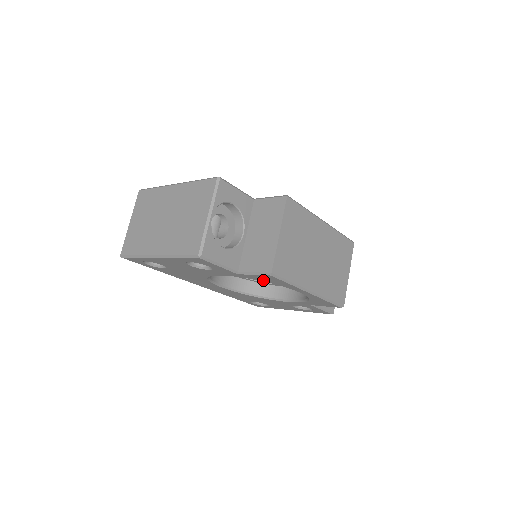
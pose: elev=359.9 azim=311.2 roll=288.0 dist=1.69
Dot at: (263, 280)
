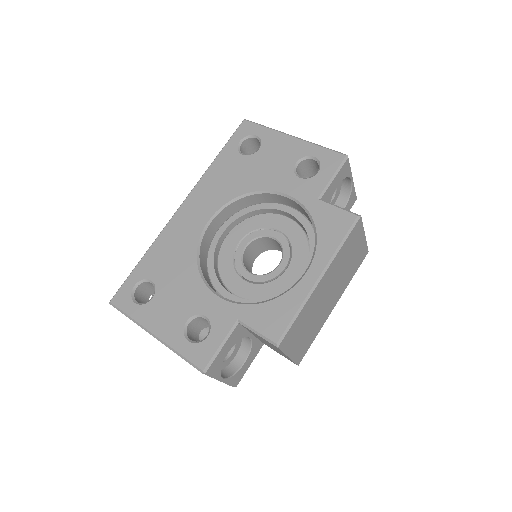
Dot at: occluded
